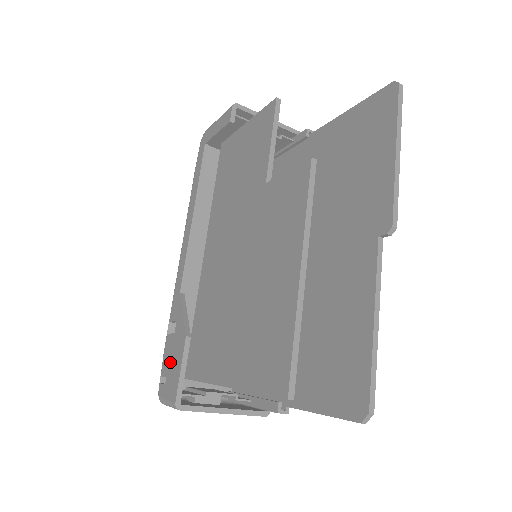
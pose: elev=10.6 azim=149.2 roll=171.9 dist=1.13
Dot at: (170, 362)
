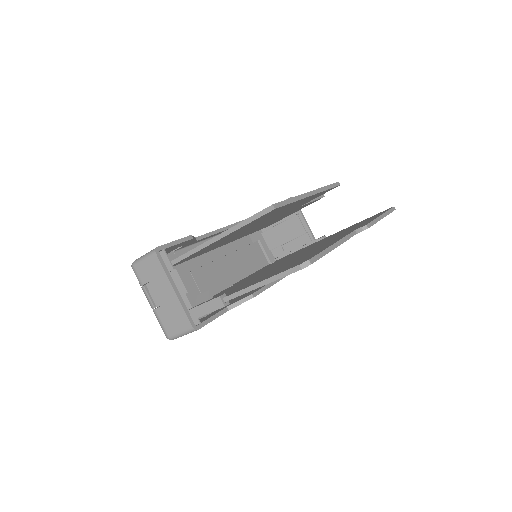
Dot at: occluded
